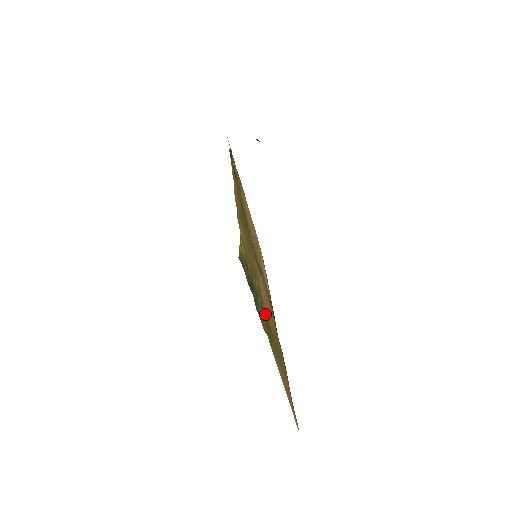
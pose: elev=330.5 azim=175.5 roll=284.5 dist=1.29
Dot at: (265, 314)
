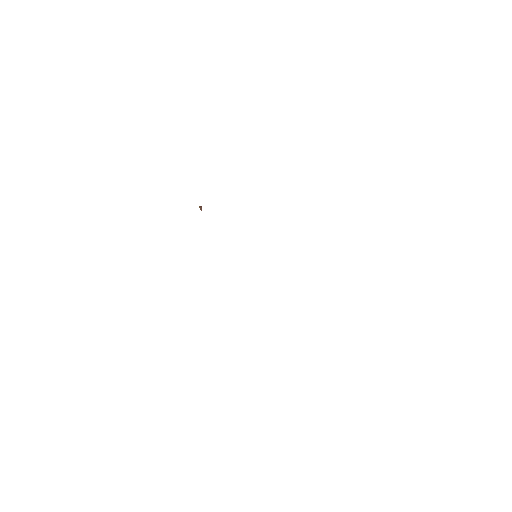
Dot at: occluded
